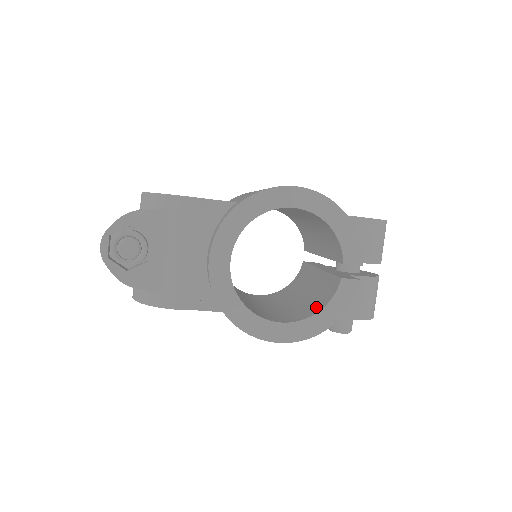
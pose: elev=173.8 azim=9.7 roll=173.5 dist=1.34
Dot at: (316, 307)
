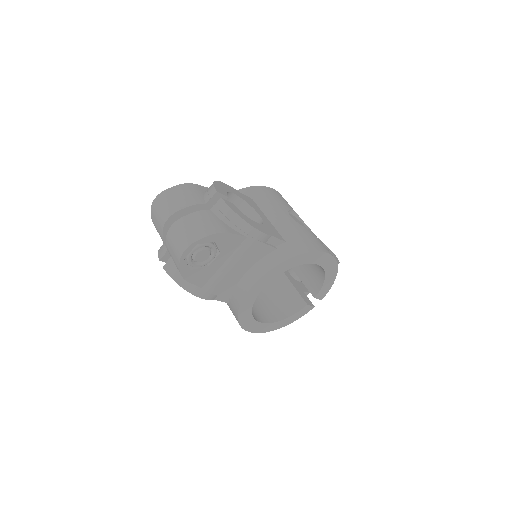
Dot at: (280, 312)
